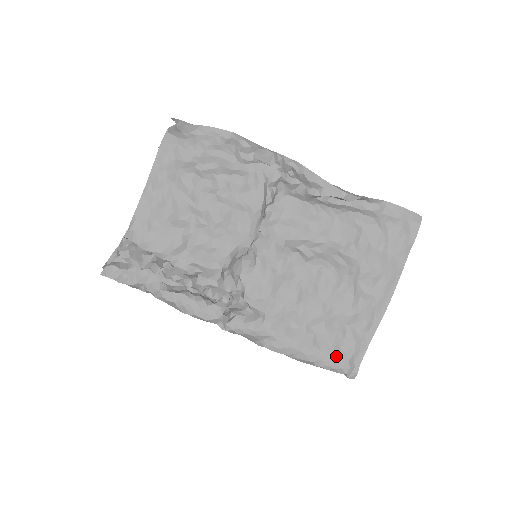
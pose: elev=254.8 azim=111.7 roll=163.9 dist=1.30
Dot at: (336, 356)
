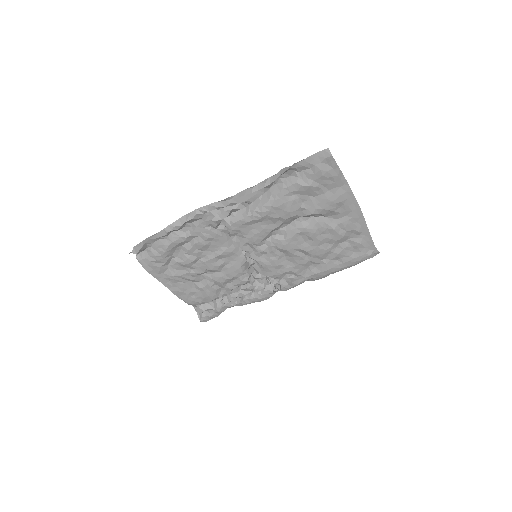
Dot at: (356, 258)
